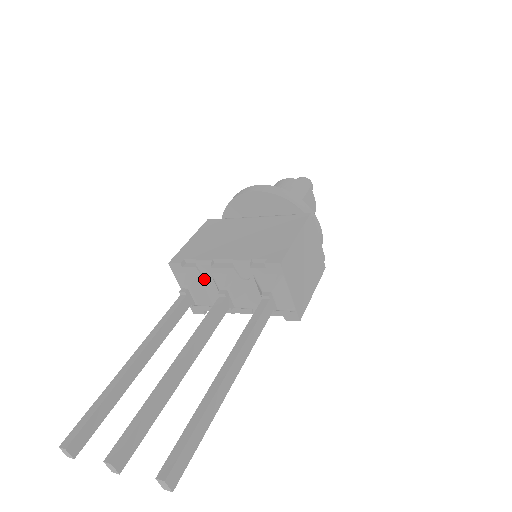
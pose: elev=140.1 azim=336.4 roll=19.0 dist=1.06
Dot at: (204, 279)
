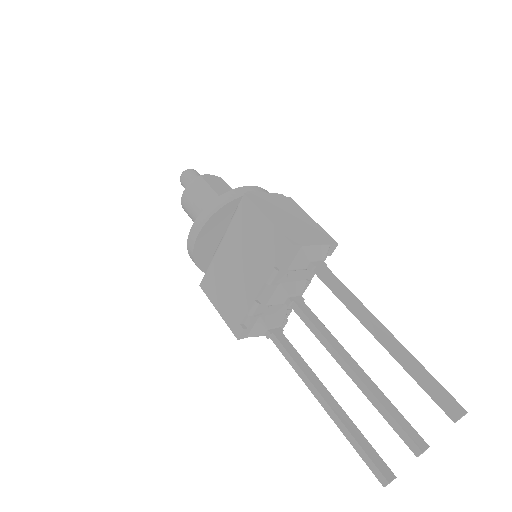
Dot at: (266, 313)
